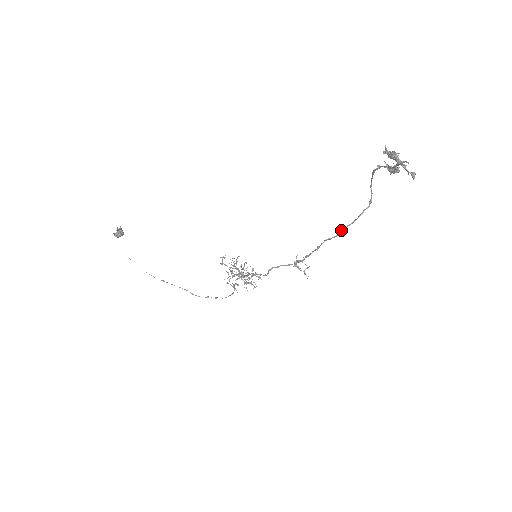
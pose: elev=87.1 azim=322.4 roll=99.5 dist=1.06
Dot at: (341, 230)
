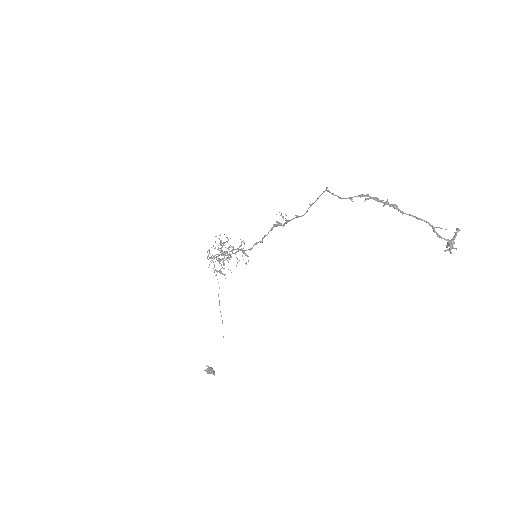
Dot at: occluded
